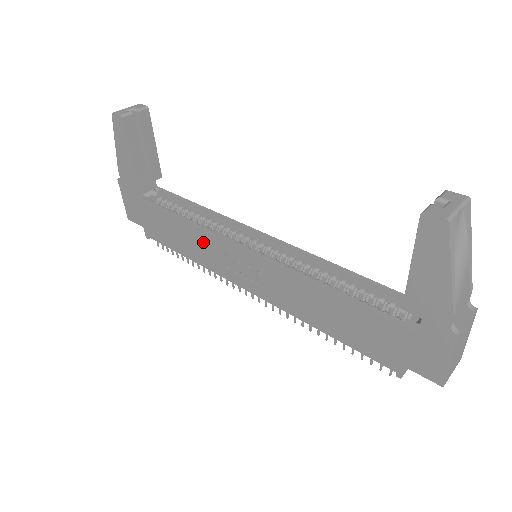
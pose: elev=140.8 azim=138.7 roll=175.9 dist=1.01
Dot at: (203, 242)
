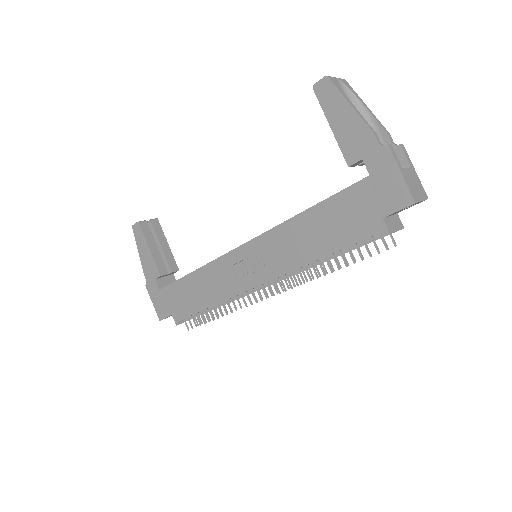
Dot at: (214, 274)
